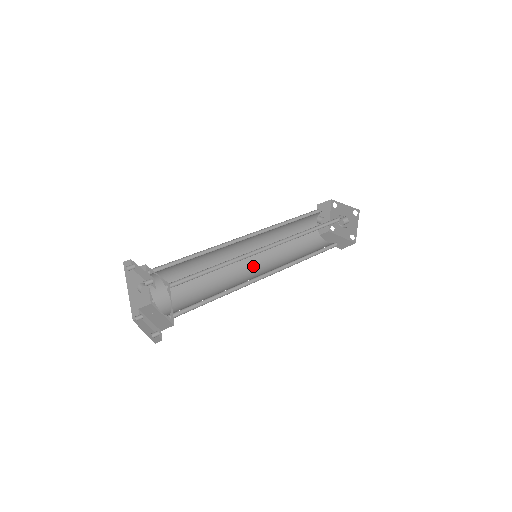
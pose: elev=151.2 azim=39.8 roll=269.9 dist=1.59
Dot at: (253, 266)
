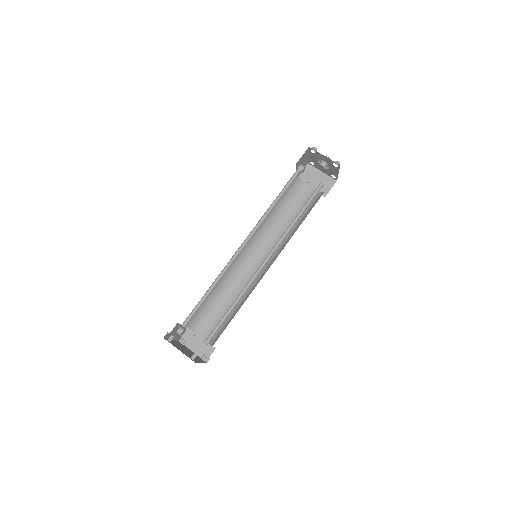
Dot at: (253, 253)
